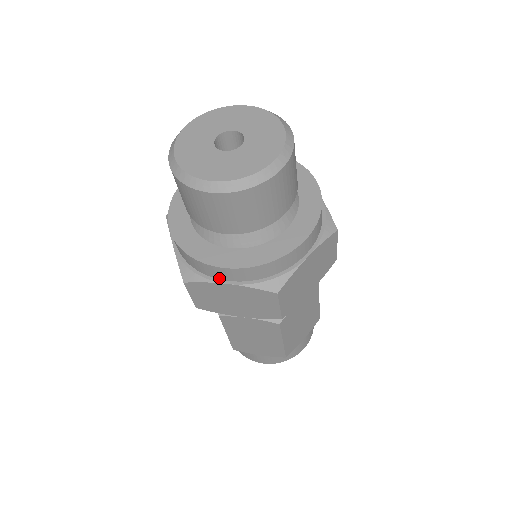
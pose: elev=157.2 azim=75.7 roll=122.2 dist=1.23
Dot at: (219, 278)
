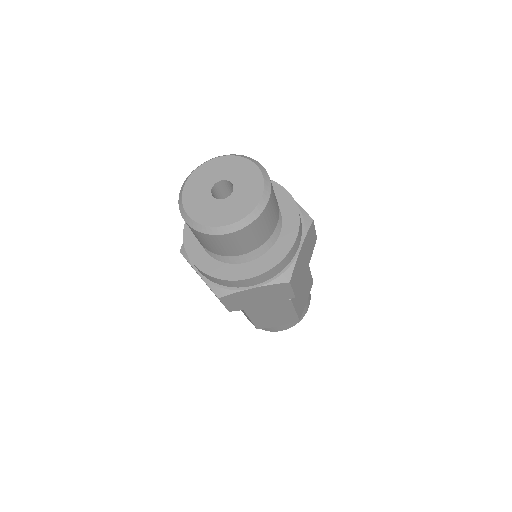
Dot at: occluded
